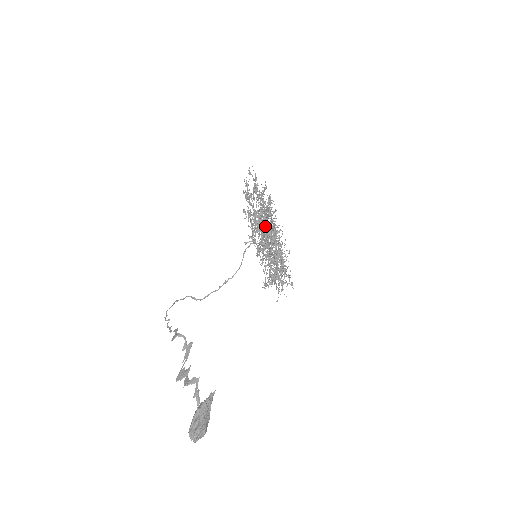
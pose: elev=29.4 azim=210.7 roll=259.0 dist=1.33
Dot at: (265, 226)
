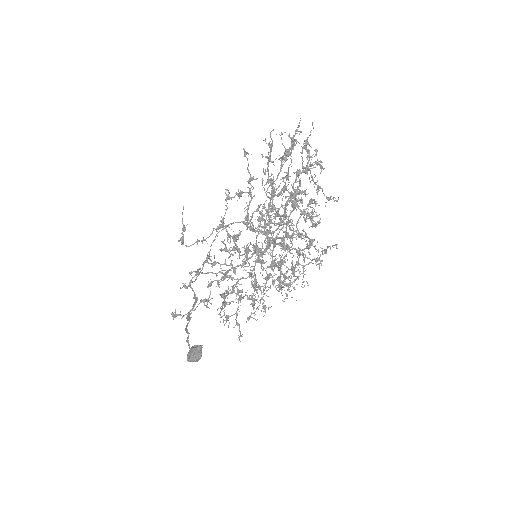
Dot at: (238, 252)
